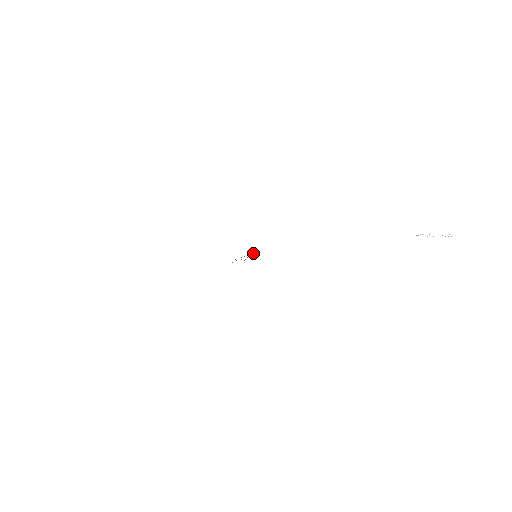
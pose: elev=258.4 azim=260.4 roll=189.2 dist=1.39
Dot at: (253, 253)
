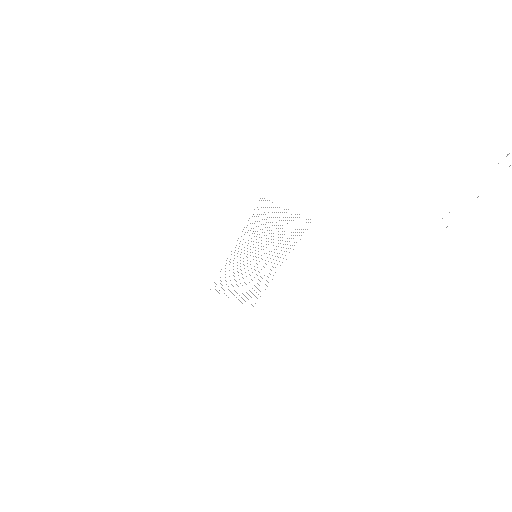
Dot at: (226, 295)
